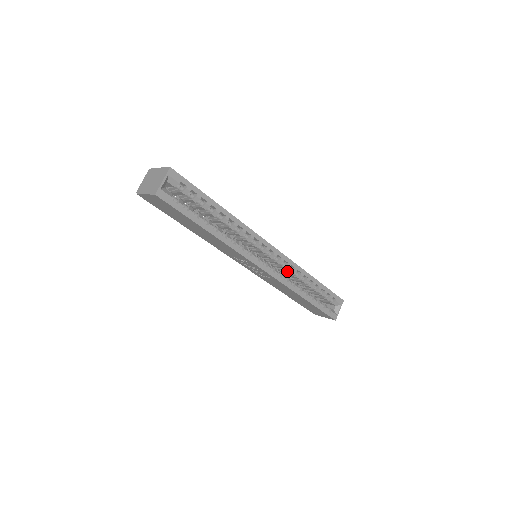
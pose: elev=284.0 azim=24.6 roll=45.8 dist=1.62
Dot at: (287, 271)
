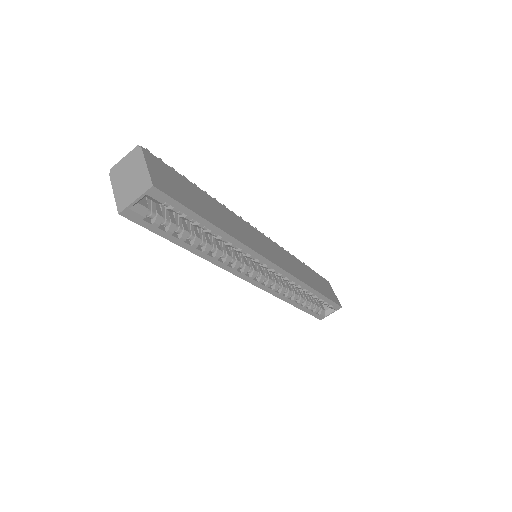
Dot at: occluded
